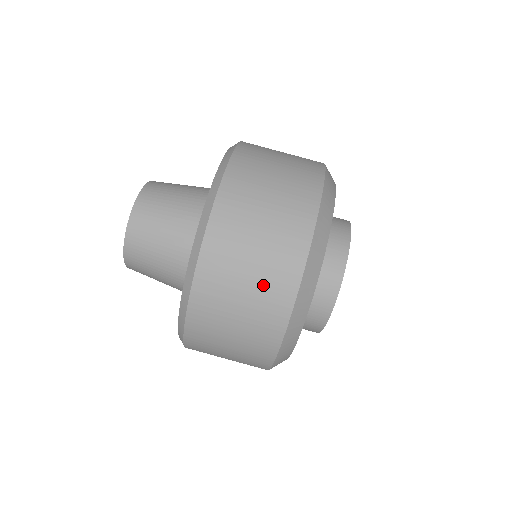
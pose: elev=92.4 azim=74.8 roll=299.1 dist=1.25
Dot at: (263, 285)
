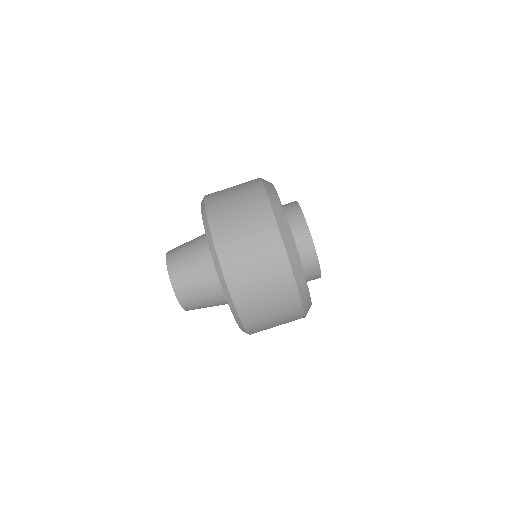
Dot at: (282, 311)
